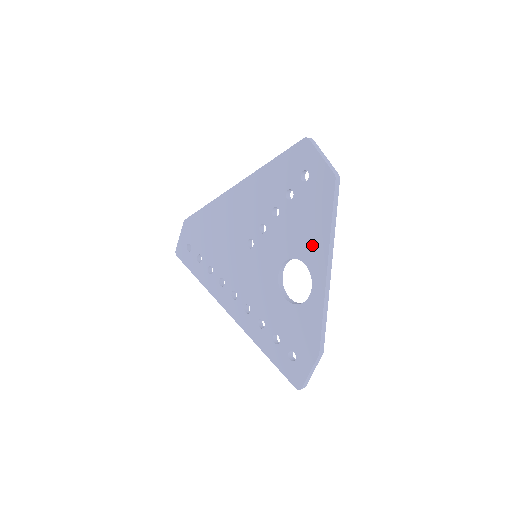
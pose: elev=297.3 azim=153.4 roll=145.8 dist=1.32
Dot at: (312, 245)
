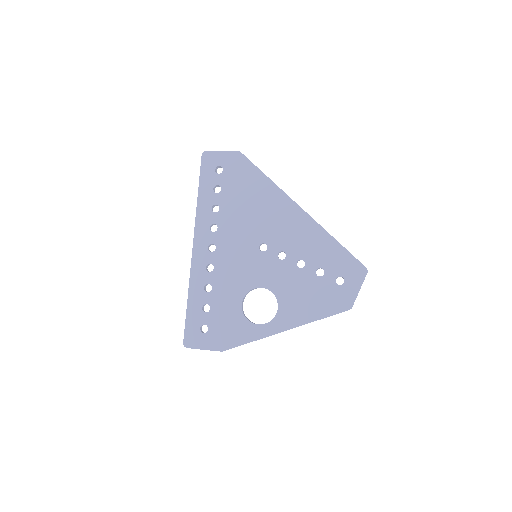
Dot at: (295, 310)
